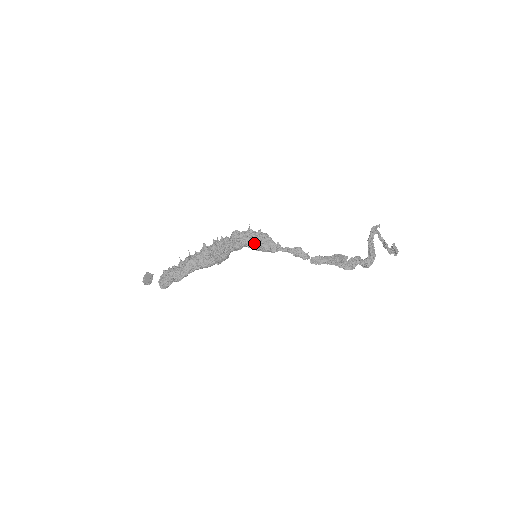
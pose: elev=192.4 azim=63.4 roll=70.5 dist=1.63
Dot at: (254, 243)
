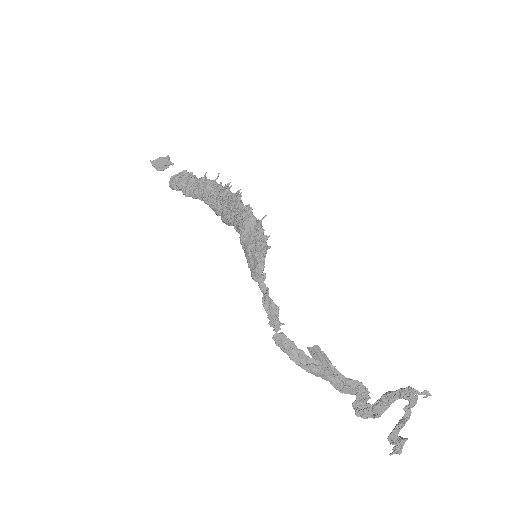
Dot at: (246, 244)
